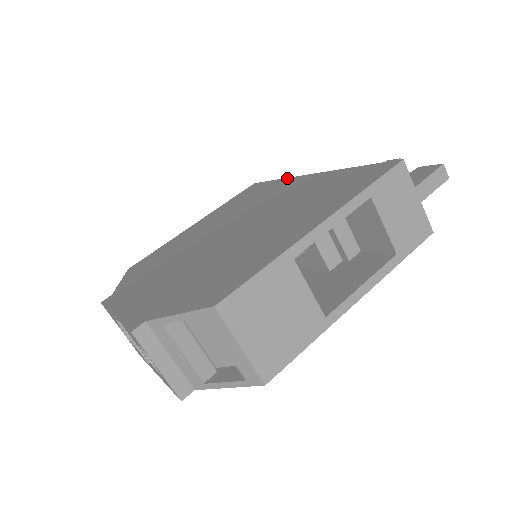
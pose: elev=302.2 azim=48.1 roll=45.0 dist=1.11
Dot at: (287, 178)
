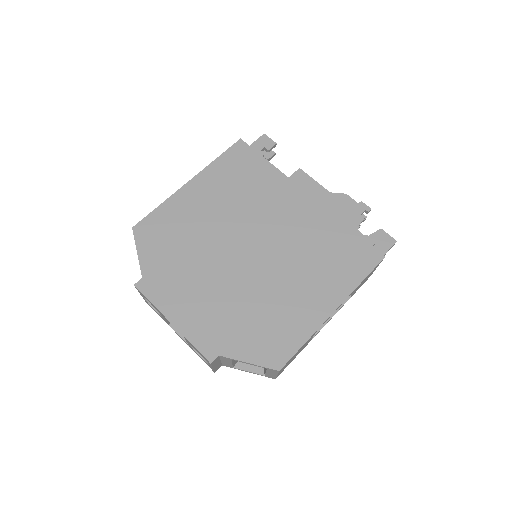
Dot at: (283, 175)
